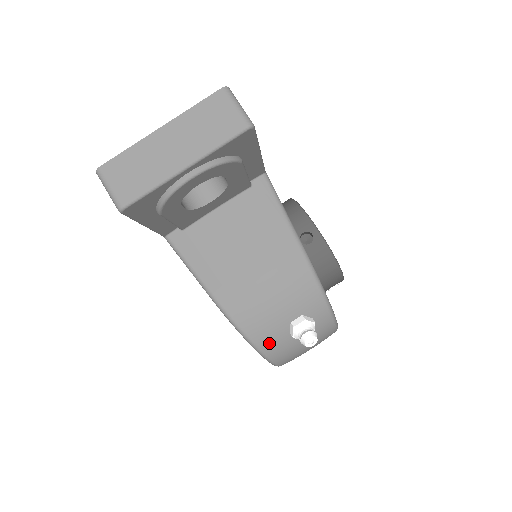
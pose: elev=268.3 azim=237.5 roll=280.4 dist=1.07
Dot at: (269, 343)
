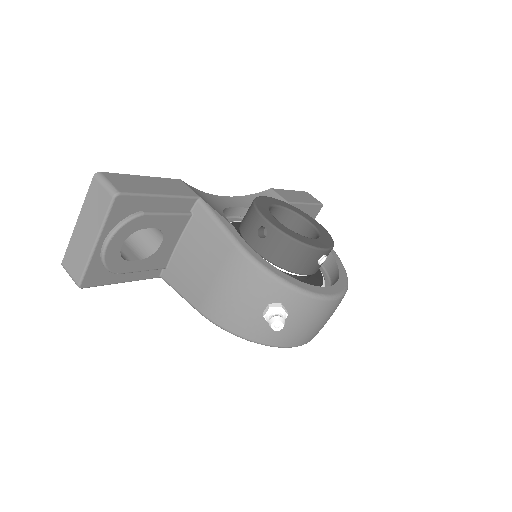
Dot at: (258, 334)
